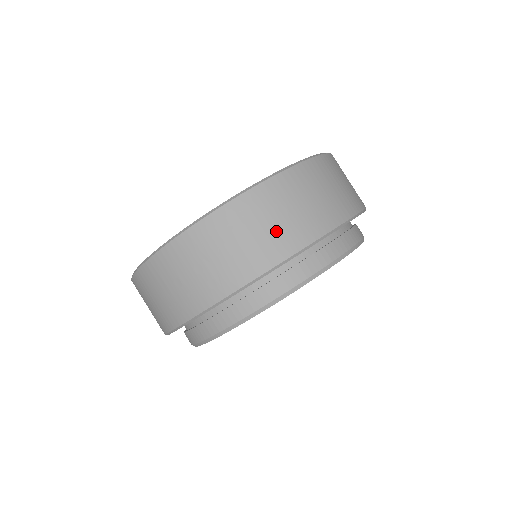
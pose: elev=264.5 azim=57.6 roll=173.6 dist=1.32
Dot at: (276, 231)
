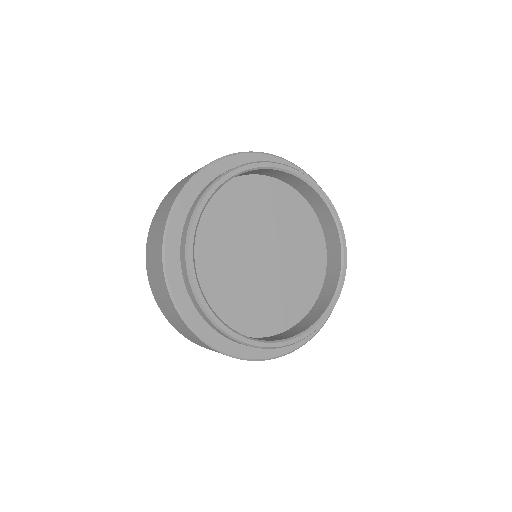
Dot at: (170, 200)
